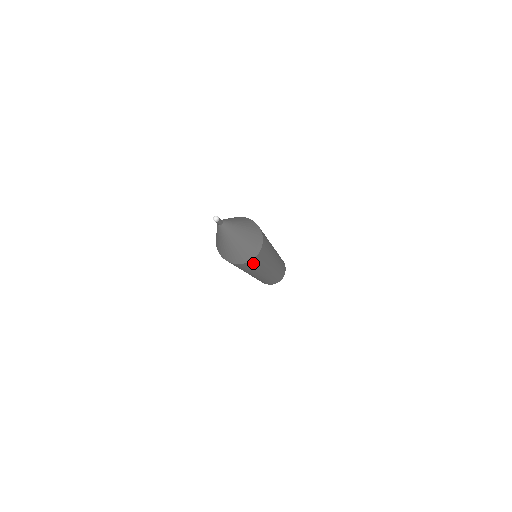
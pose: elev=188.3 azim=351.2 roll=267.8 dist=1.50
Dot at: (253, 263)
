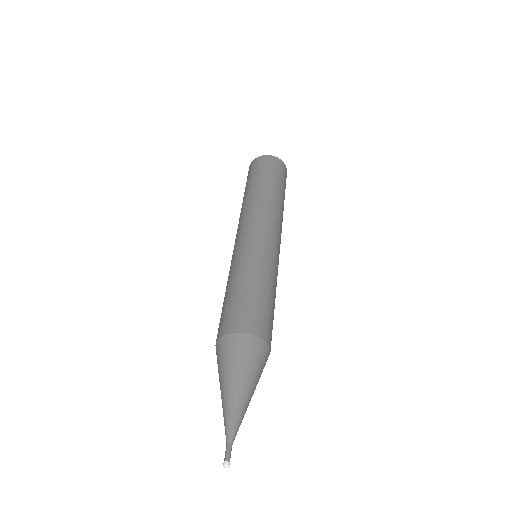
Dot at: occluded
